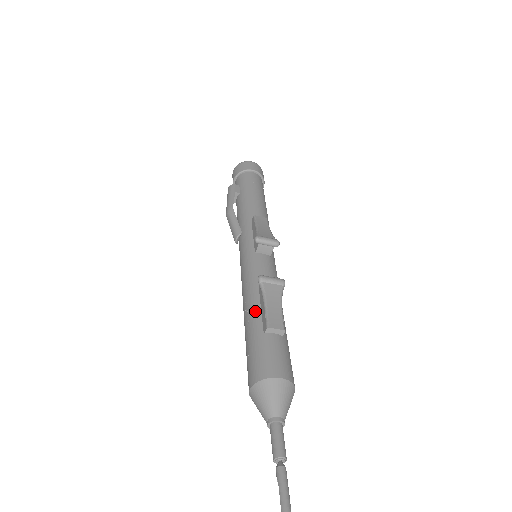
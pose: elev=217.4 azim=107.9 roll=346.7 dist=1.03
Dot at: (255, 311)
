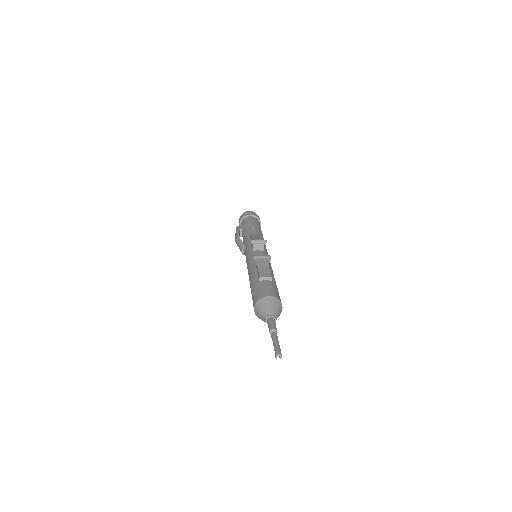
Dot at: (254, 275)
